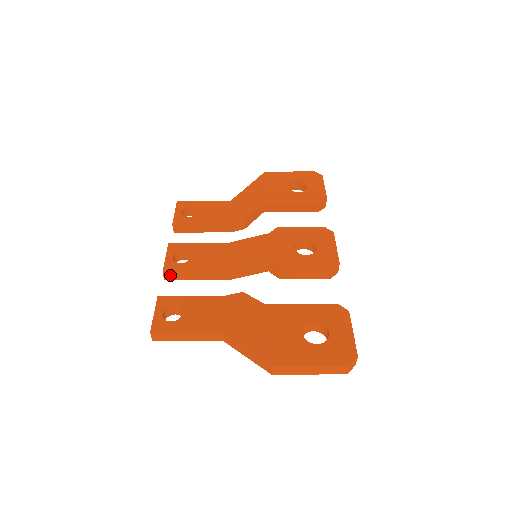
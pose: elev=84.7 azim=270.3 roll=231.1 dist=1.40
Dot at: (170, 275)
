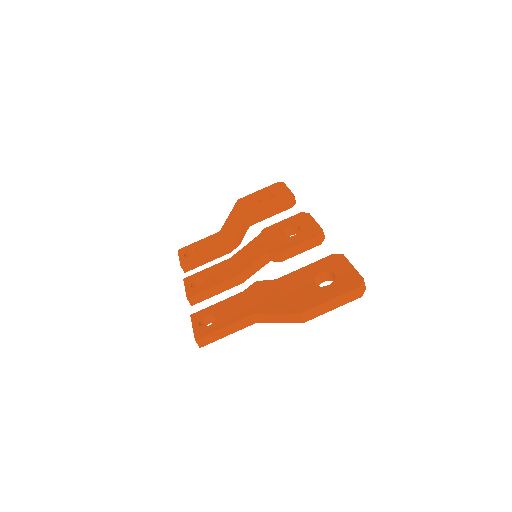
Dot at: (194, 299)
